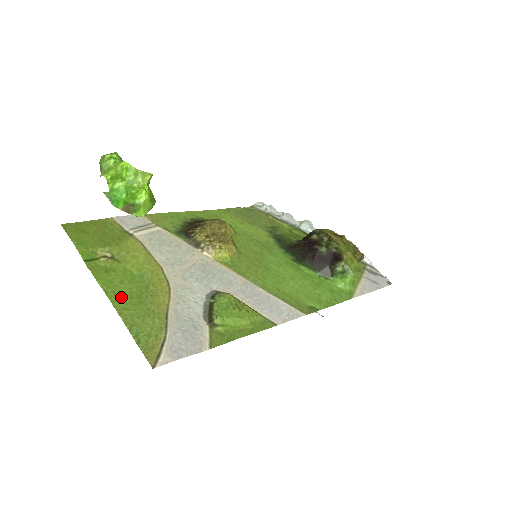
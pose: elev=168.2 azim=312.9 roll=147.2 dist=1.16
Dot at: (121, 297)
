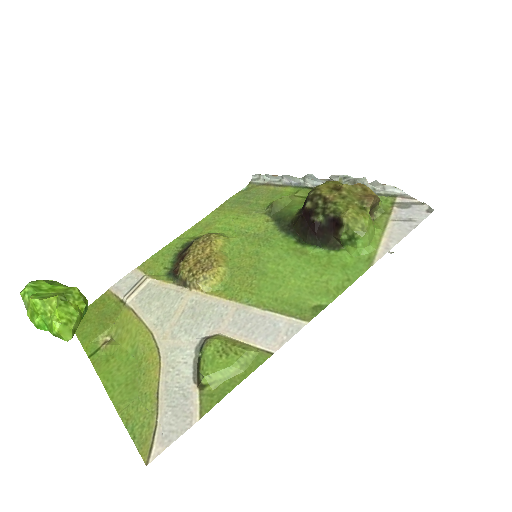
Dot at: (118, 389)
